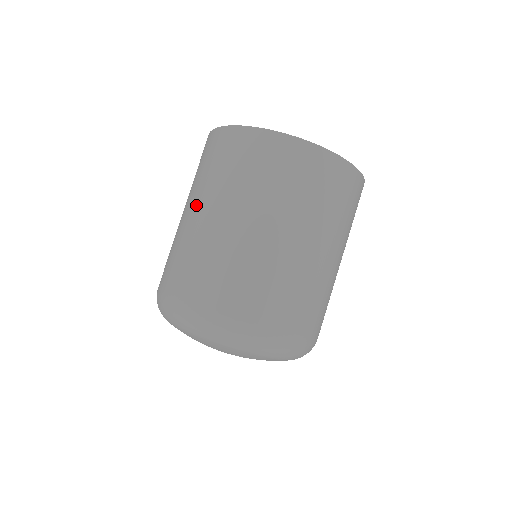
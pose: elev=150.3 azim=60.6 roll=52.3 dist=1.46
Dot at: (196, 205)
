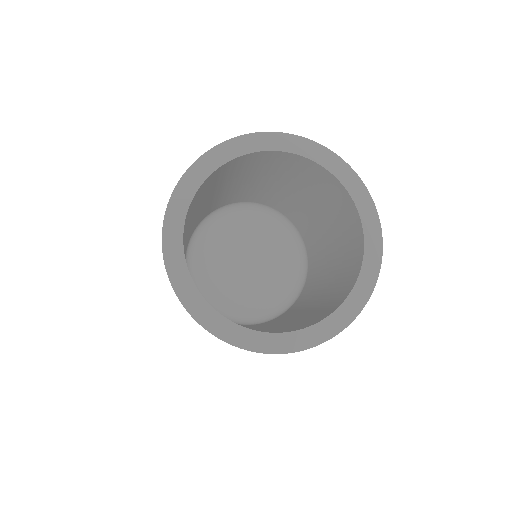
Dot at: occluded
